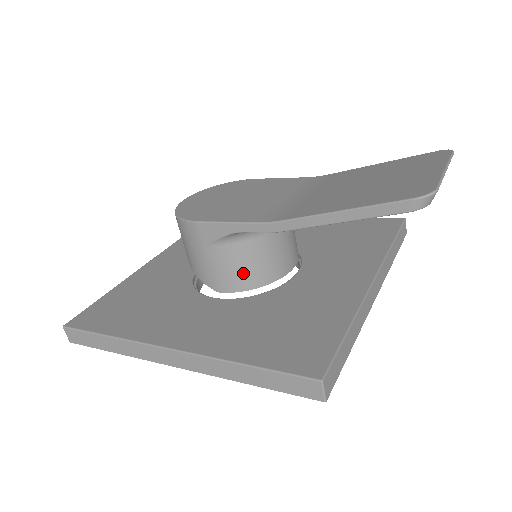
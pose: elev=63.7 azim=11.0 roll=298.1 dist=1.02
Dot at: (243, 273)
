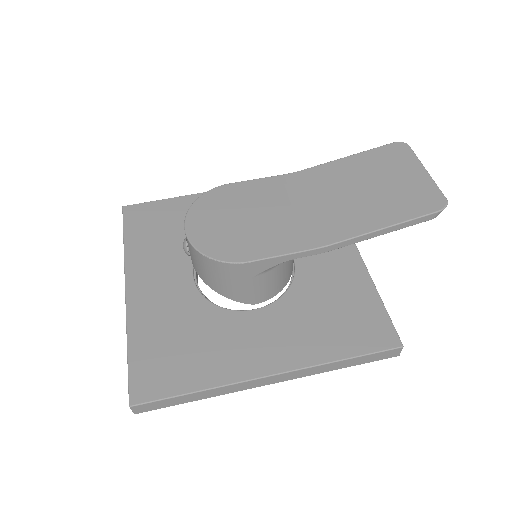
Dot at: (278, 283)
